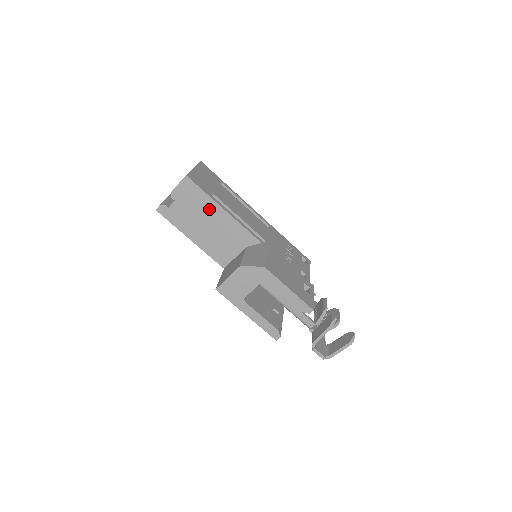
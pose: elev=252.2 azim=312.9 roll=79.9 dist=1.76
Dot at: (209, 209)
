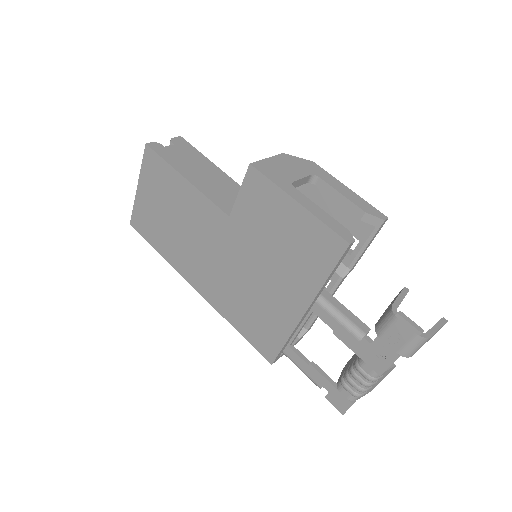
Dot at: occluded
